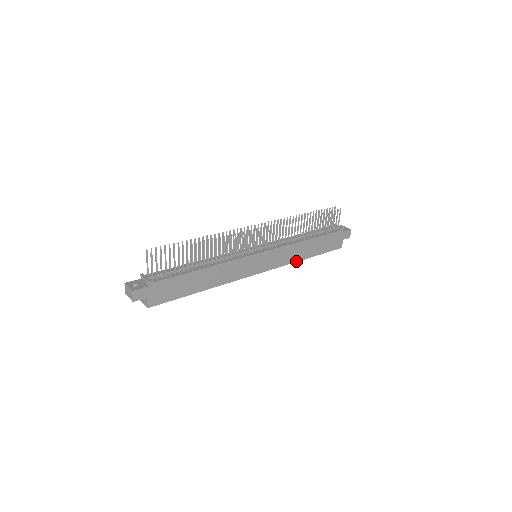
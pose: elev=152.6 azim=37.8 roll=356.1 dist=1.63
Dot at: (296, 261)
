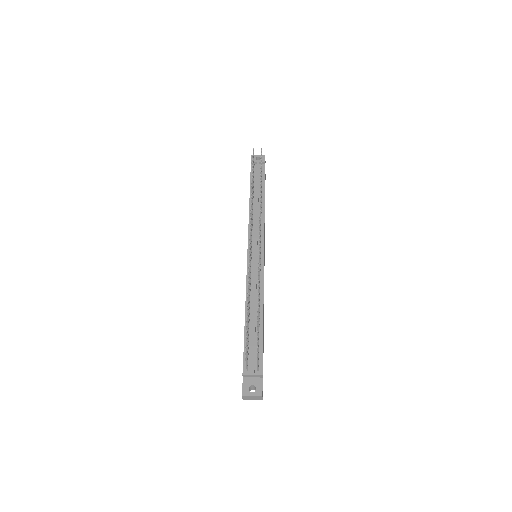
Dot at: occluded
